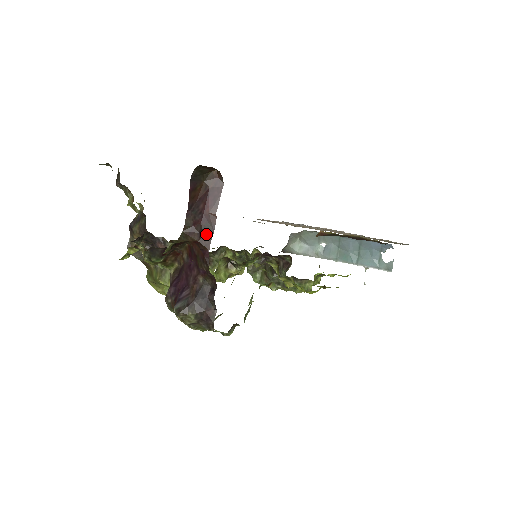
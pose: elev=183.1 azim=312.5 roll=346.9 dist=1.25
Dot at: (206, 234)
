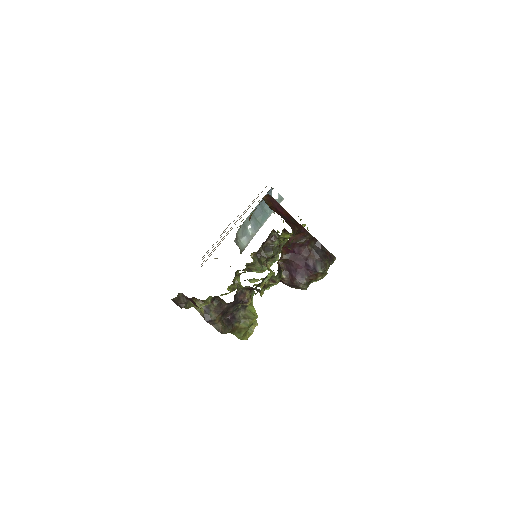
Dot at: (295, 223)
